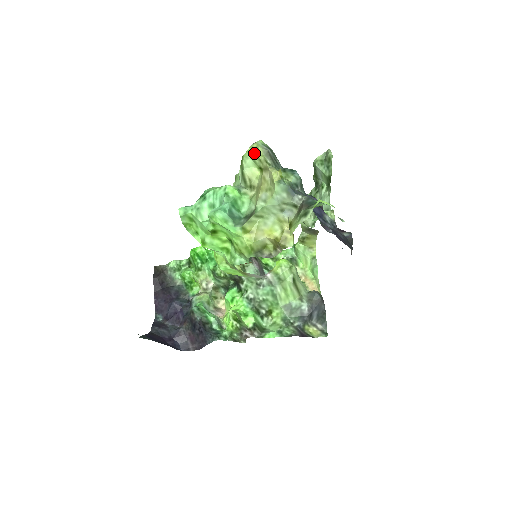
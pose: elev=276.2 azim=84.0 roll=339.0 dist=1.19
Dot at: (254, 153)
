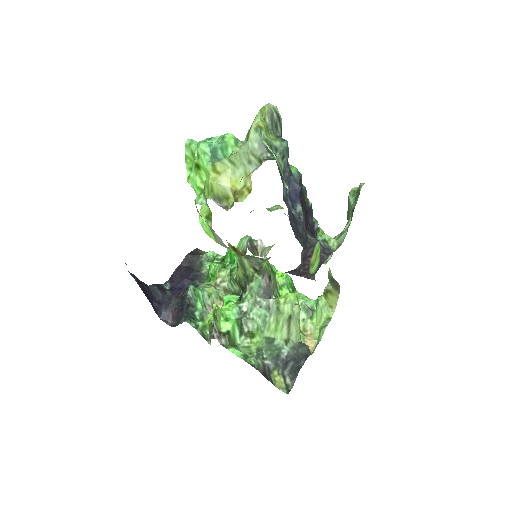
Dot at: (262, 111)
